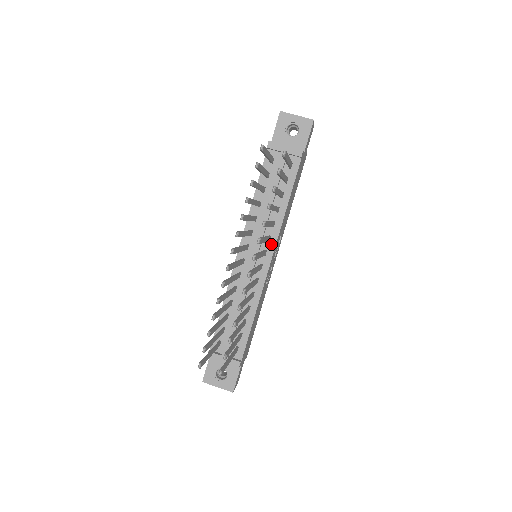
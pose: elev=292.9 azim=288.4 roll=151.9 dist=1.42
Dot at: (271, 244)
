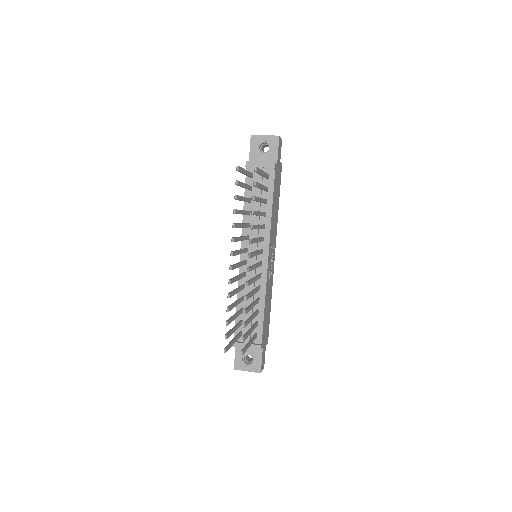
Dot at: (265, 243)
